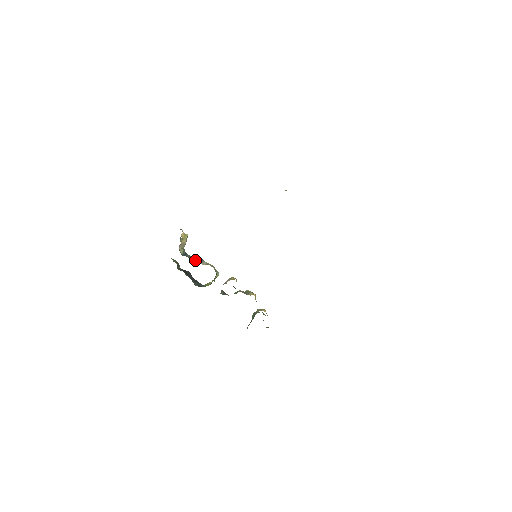
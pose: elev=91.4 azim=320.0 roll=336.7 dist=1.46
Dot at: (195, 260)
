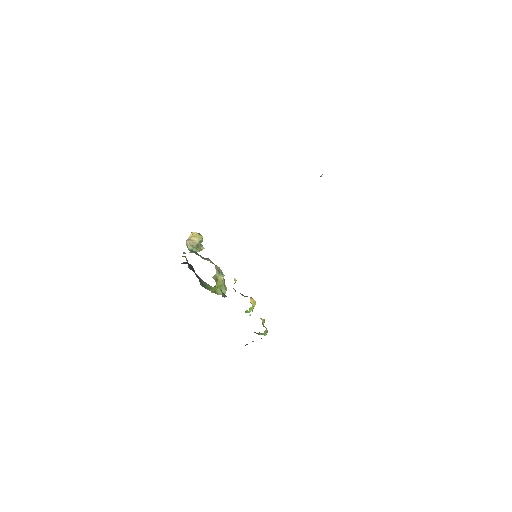
Dot at: (201, 257)
